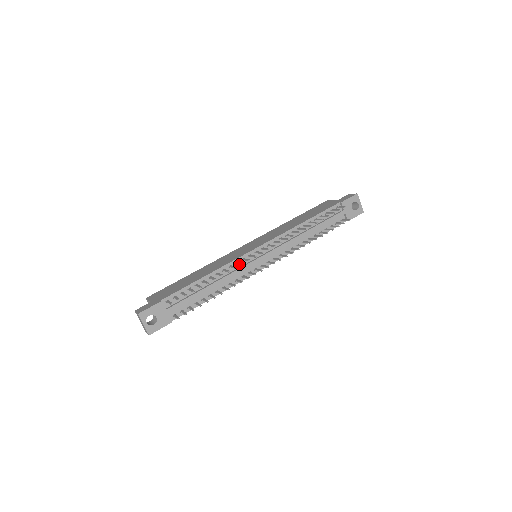
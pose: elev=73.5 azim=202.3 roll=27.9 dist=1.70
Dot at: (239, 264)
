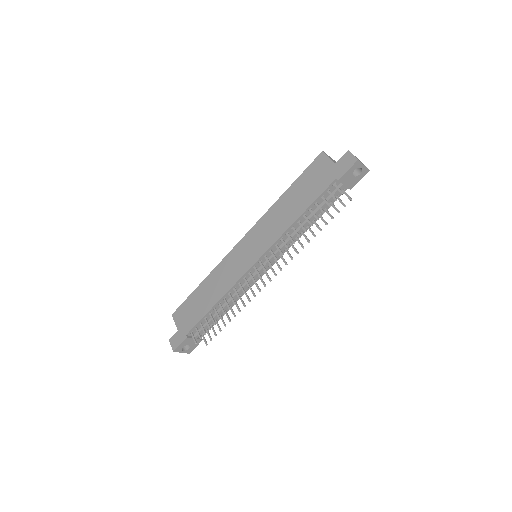
Dot at: (242, 282)
